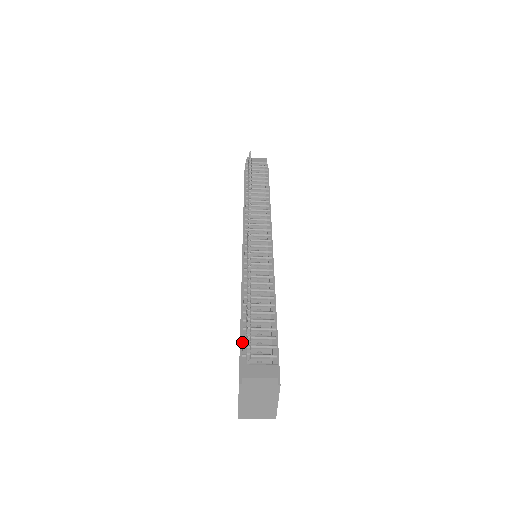
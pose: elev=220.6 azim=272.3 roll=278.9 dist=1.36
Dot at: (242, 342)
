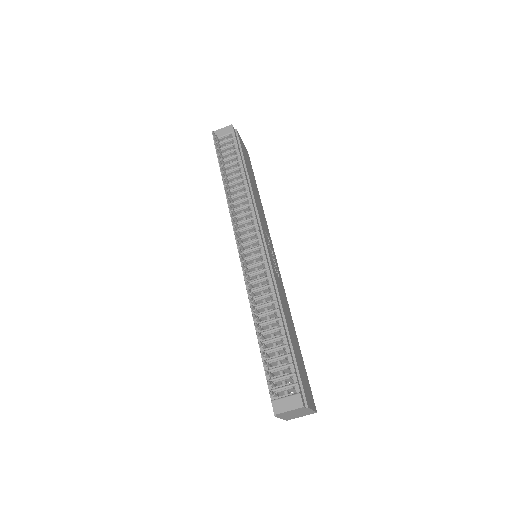
Dot at: occluded
